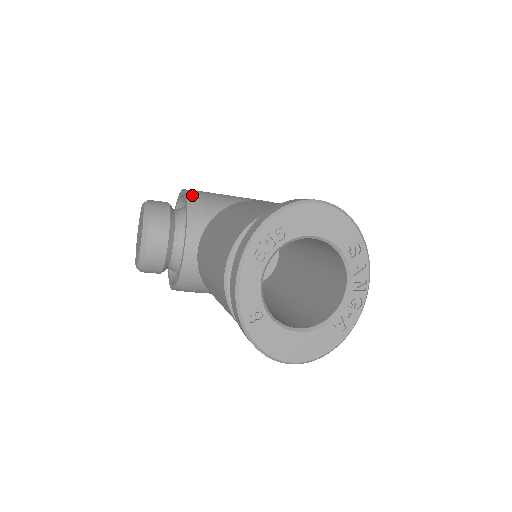
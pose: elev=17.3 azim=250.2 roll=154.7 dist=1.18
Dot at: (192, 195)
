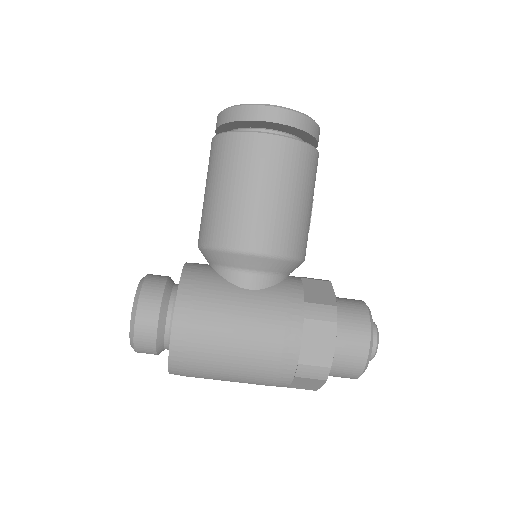
Dot at: occluded
